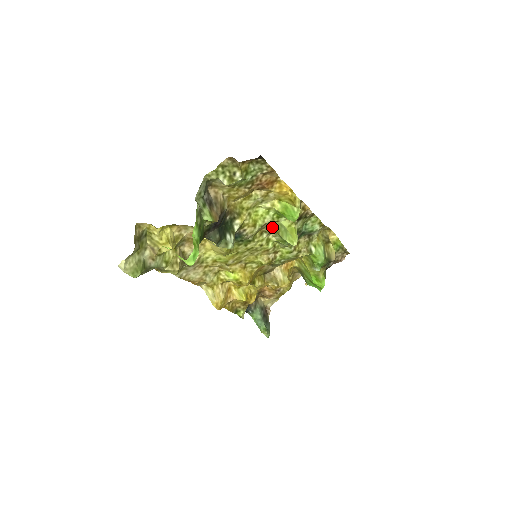
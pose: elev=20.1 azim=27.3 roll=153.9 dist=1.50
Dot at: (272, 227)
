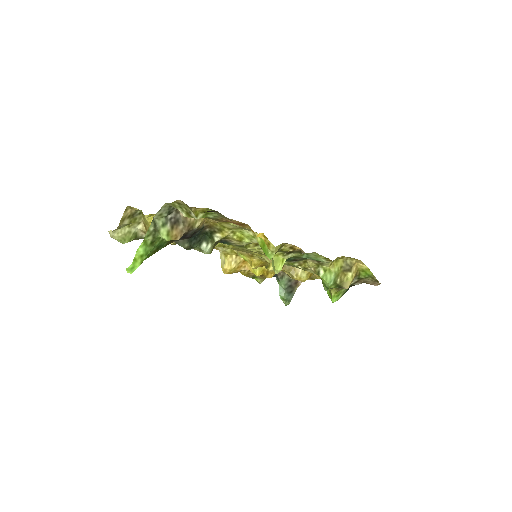
Dot at: occluded
